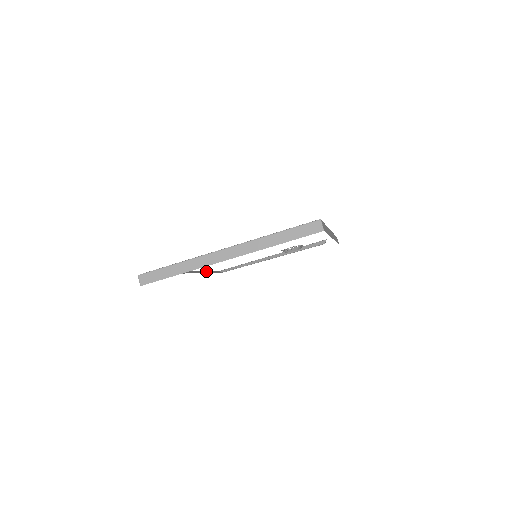
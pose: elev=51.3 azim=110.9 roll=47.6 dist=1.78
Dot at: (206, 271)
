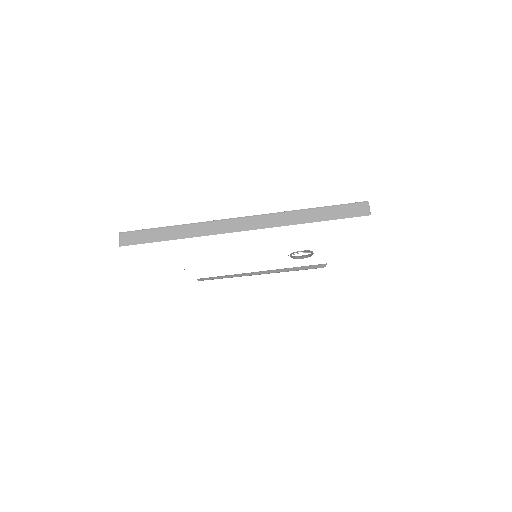
Dot at: occluded
